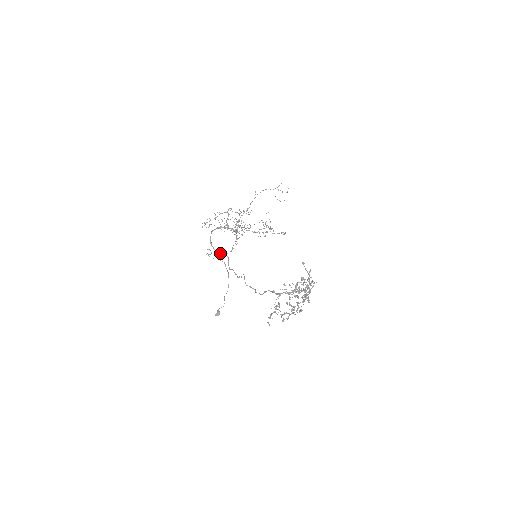
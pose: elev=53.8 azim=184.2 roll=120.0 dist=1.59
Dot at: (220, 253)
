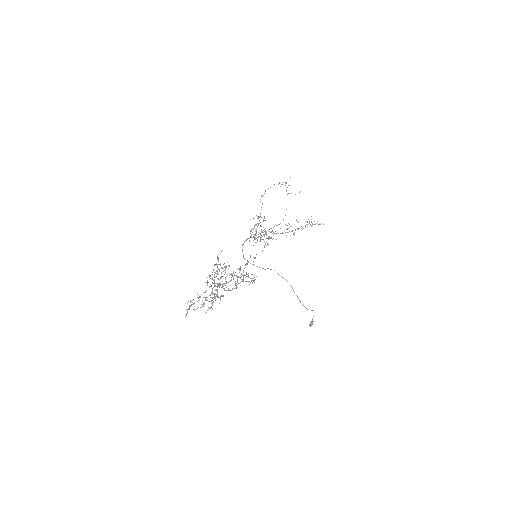
Dot at: (247, 262)
